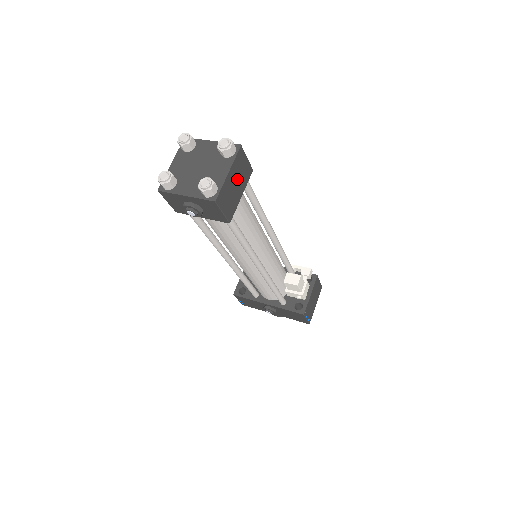
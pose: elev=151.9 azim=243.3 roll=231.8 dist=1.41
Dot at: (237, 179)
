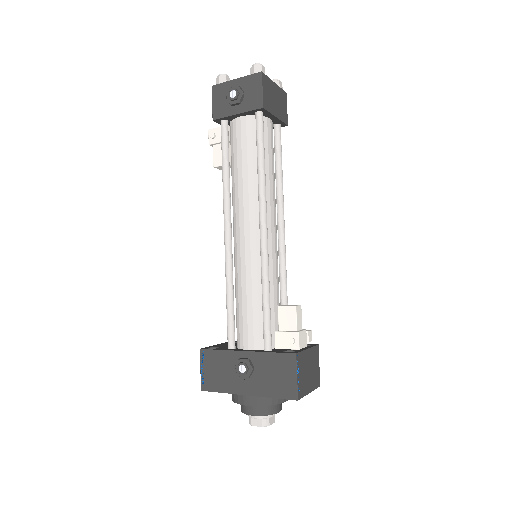
Dot at: (277, 101)
